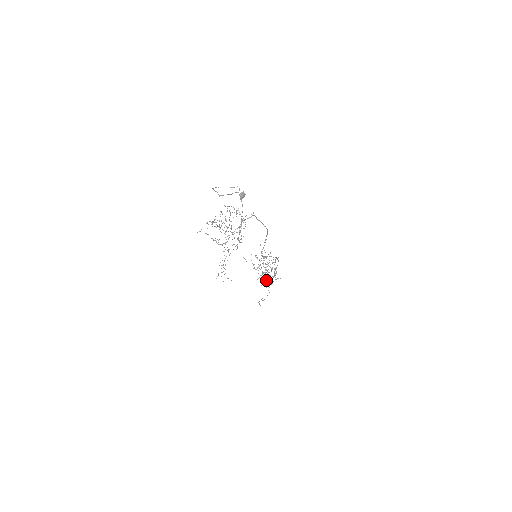
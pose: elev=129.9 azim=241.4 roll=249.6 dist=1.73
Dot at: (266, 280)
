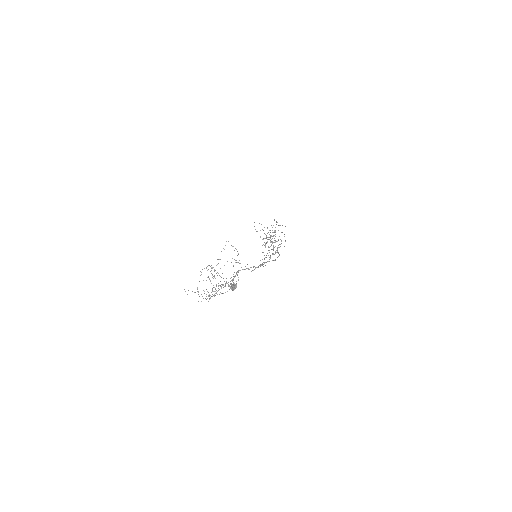
Dot at: occluded
